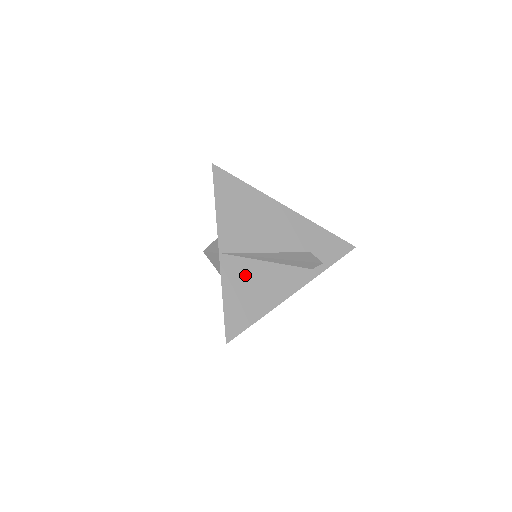
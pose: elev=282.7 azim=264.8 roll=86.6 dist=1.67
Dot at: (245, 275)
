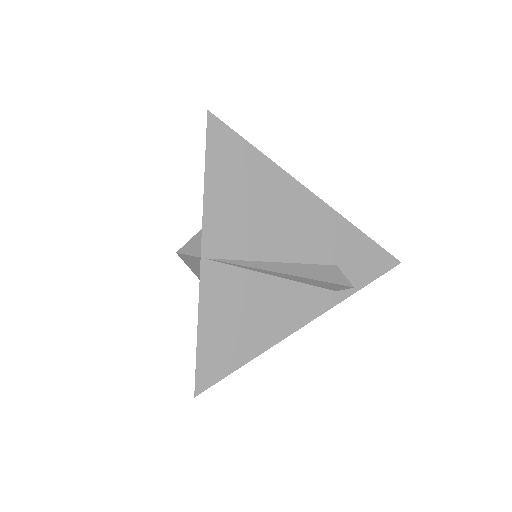
Dot at: (236, 294)
